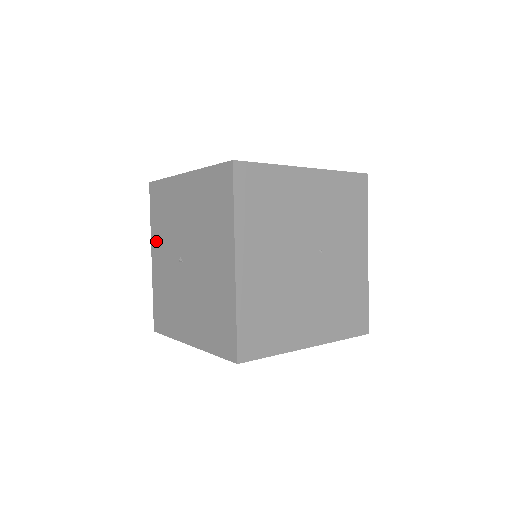
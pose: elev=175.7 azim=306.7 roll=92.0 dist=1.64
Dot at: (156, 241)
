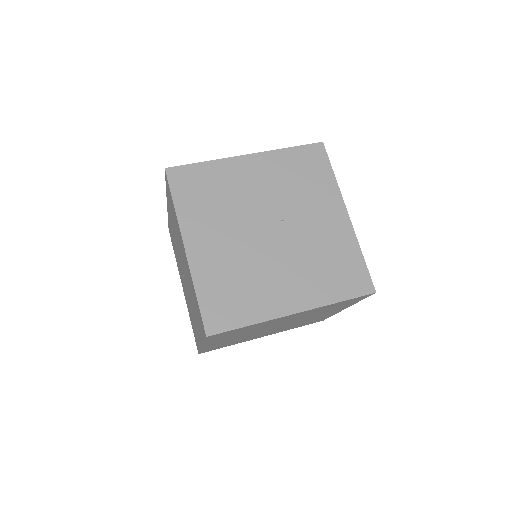
Dot at: occluded
